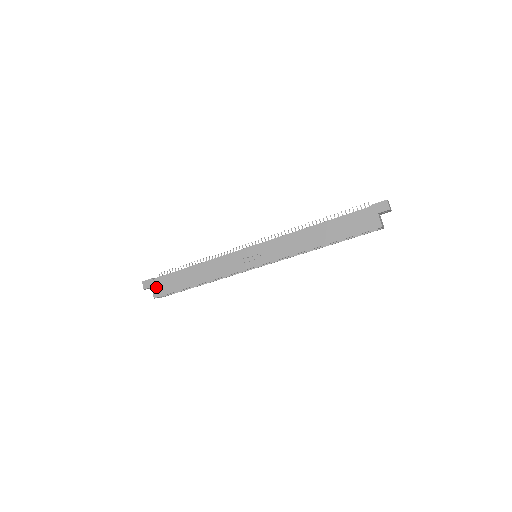
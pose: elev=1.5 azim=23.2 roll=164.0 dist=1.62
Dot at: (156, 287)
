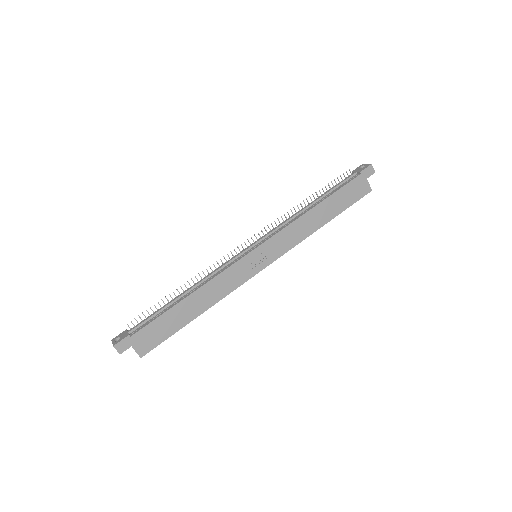
Dot at: (139, 343)
